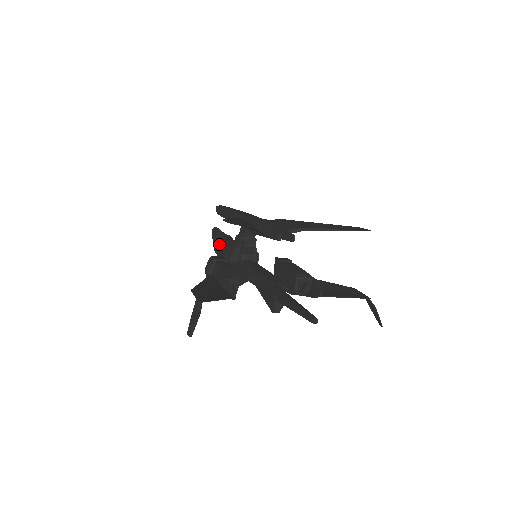
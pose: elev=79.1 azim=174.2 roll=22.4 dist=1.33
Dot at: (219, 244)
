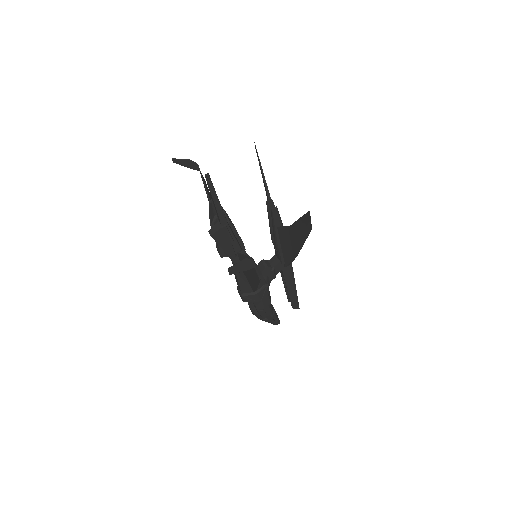
Dot at: occluded
